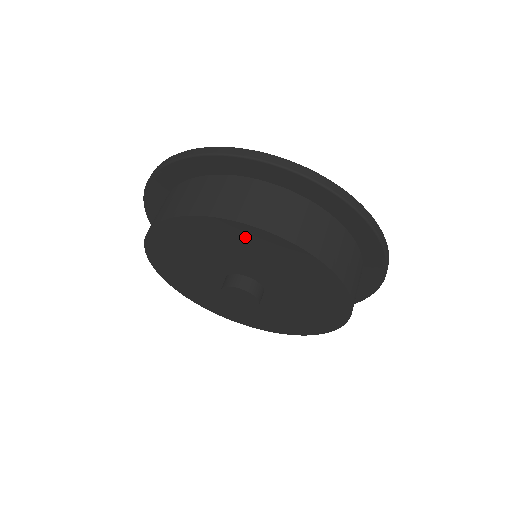
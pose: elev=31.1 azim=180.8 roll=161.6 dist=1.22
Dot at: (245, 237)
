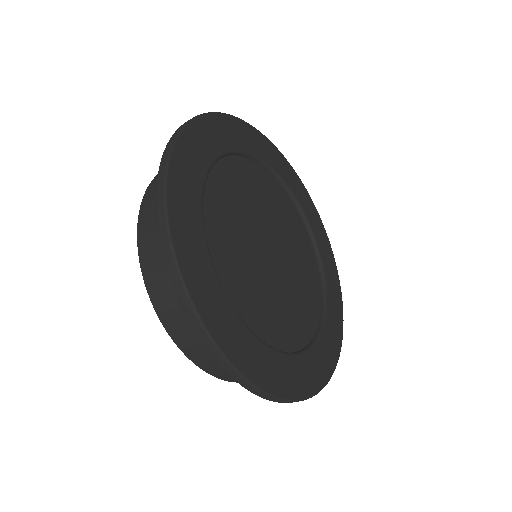
Dot at: occluded
